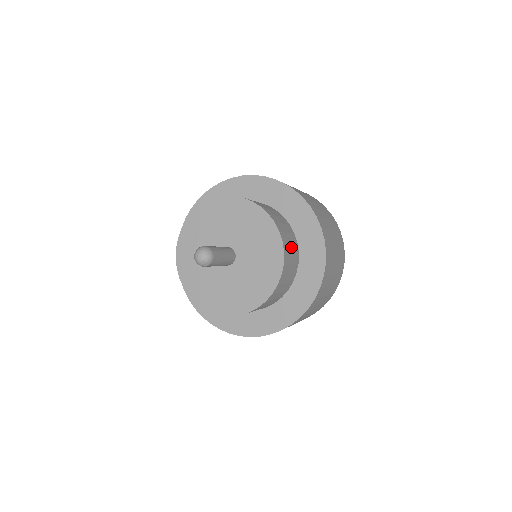
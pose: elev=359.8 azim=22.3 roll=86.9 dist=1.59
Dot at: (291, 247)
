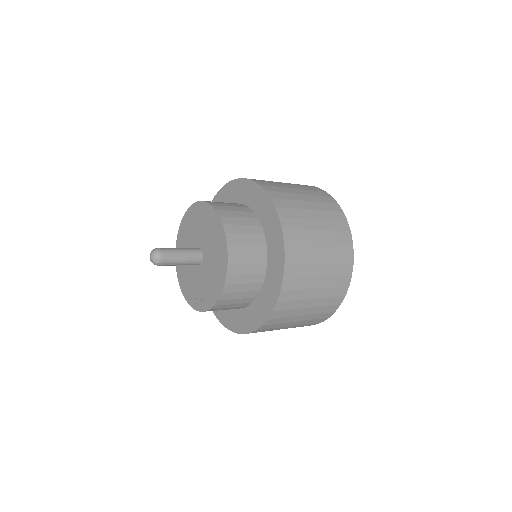
Dot at: (238, 214)
